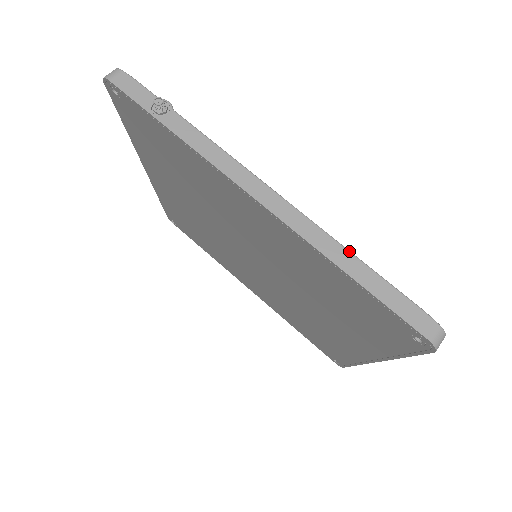
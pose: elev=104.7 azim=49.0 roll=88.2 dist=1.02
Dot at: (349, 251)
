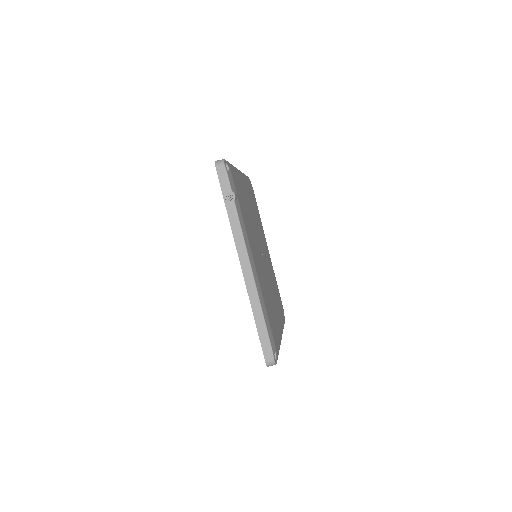
Dot at: (262, 311)
